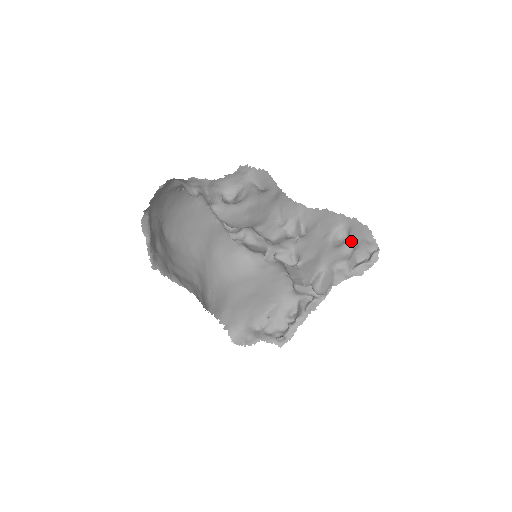
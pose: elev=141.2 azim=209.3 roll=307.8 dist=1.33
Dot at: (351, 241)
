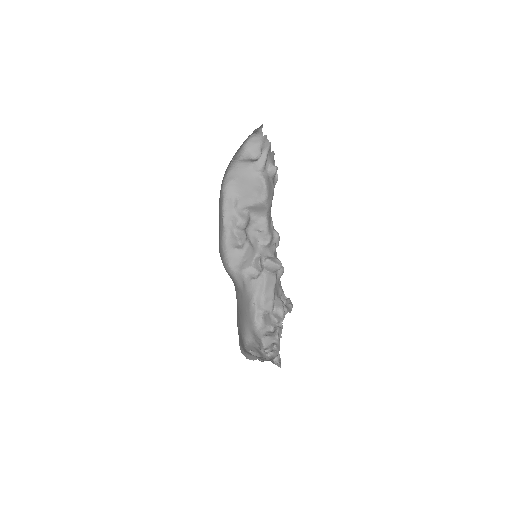
Dot at: occluded
